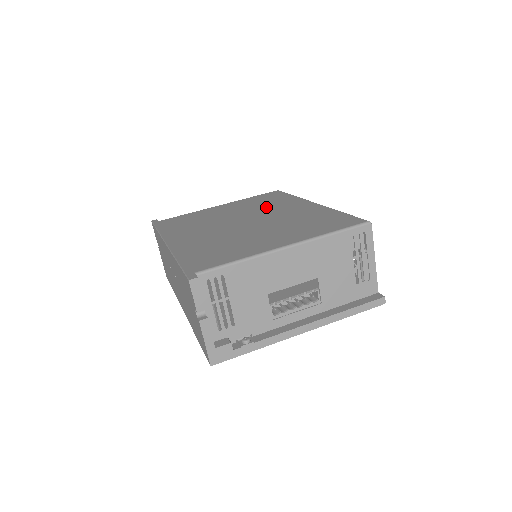
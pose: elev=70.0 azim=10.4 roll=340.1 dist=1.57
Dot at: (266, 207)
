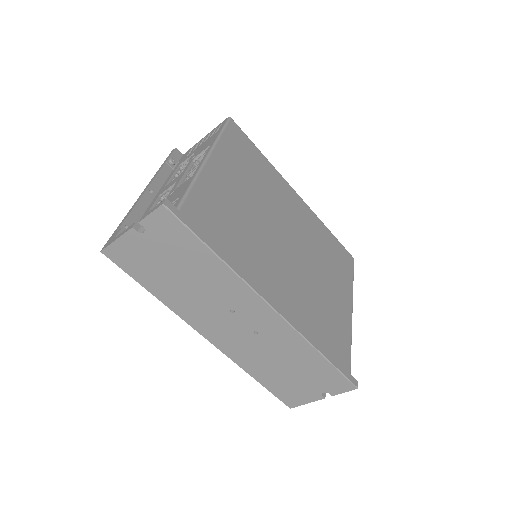
Dot at: (272, 194)
